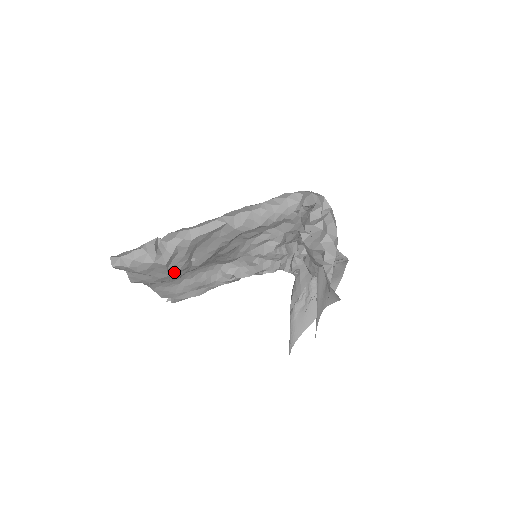
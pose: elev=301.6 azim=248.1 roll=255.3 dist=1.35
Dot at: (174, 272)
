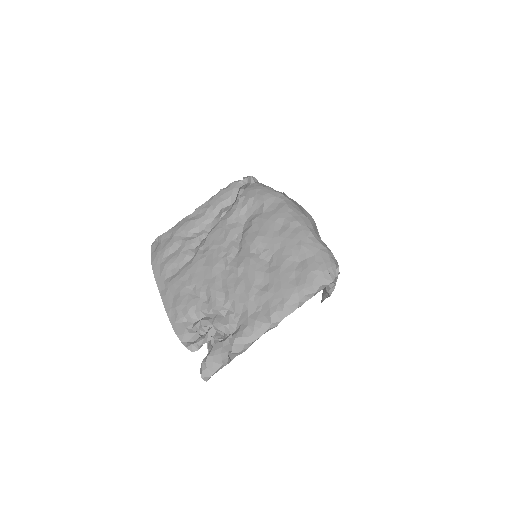
Dot at: occluded
